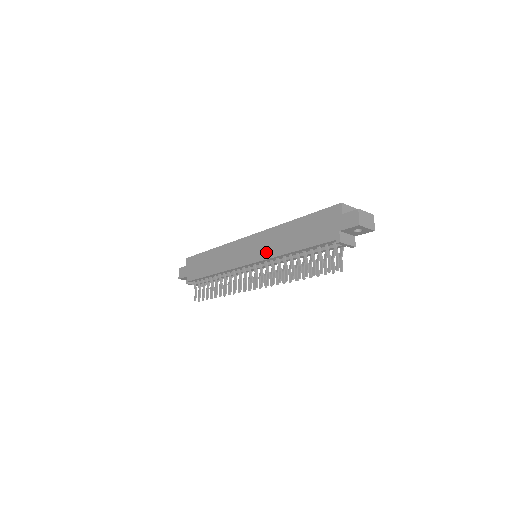
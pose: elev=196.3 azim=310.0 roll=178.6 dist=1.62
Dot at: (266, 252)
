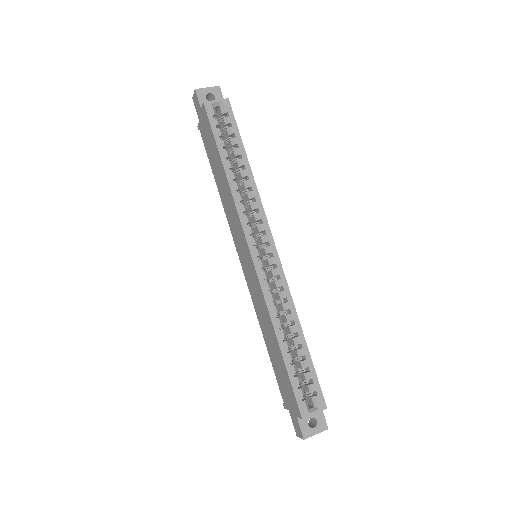
Dot at: (253, 295)
